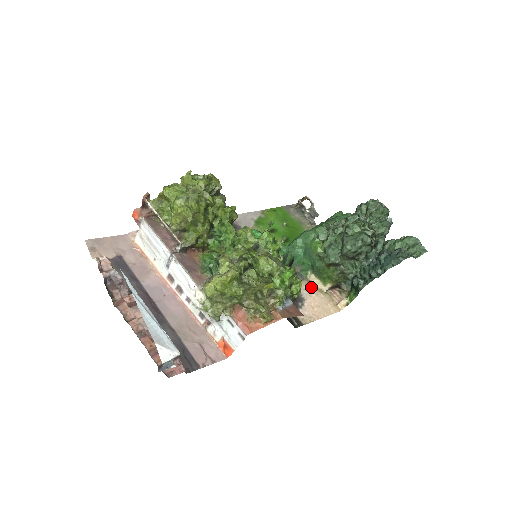
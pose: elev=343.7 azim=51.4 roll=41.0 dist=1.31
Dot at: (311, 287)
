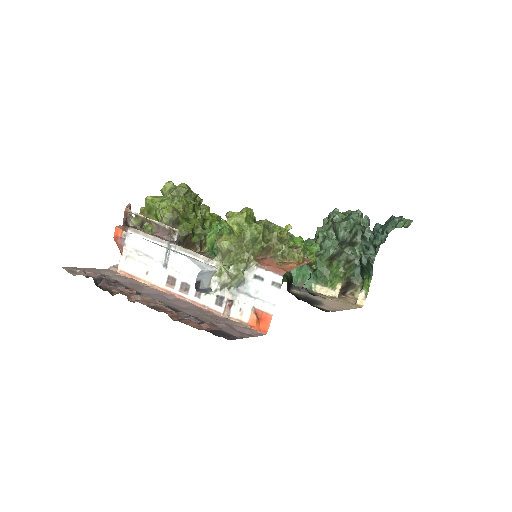
Dot at: (321, 296)
